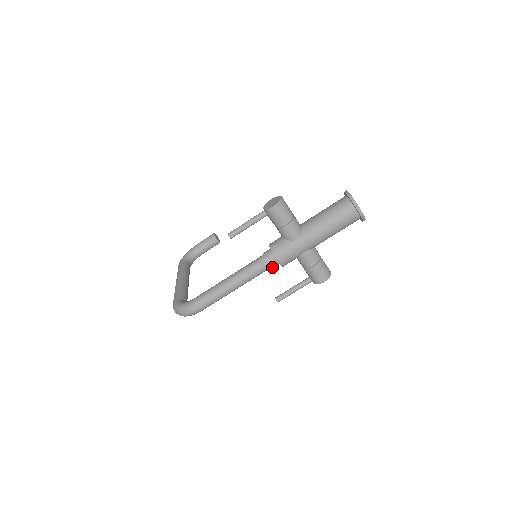
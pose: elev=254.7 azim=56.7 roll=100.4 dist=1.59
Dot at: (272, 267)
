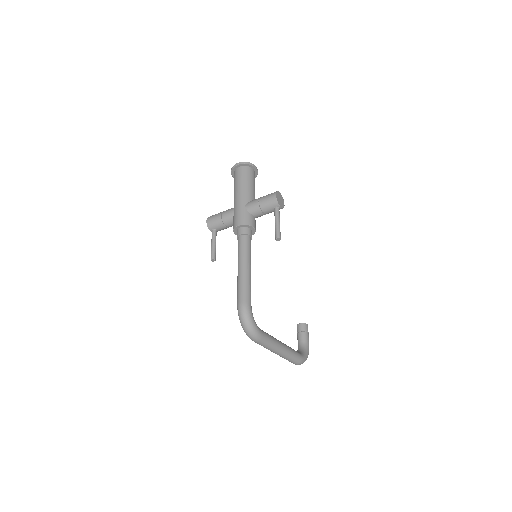
Dot at: (245, 234)
